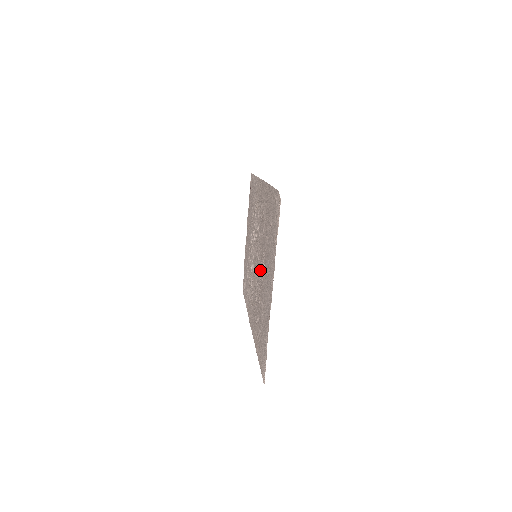
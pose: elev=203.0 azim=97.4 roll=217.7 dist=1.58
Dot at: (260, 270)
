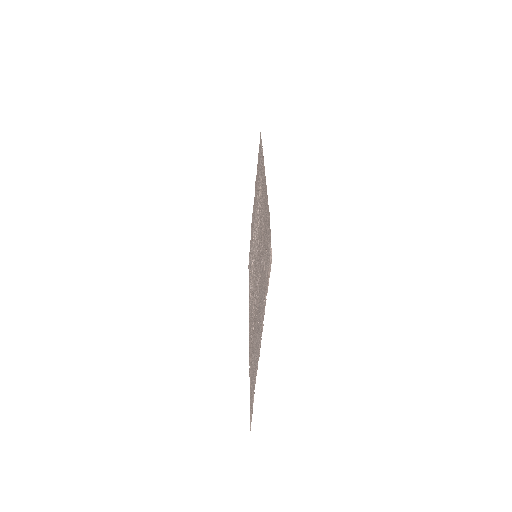
Dot at: (256, 287)
